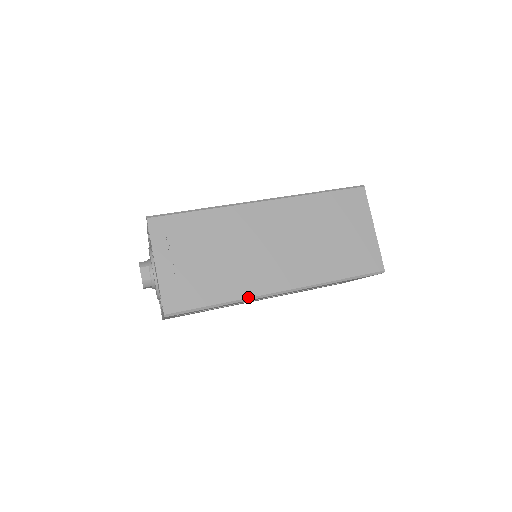
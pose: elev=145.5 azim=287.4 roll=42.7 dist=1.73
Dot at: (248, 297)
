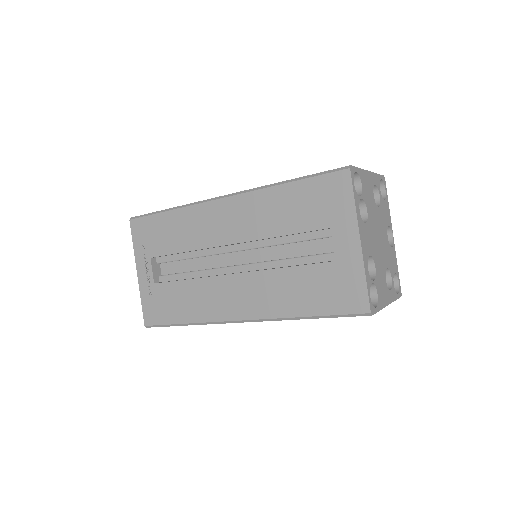
Dot at: (194, 203)
